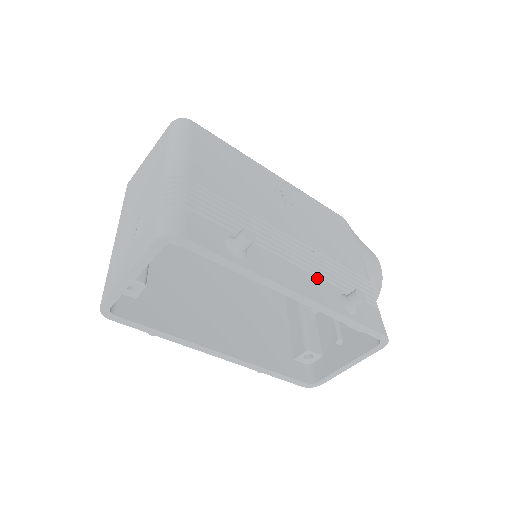
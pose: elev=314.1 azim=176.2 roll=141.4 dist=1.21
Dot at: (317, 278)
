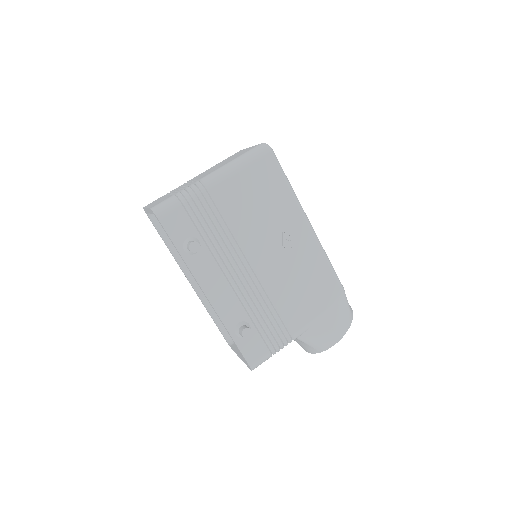
Dot at: (238, 301)
